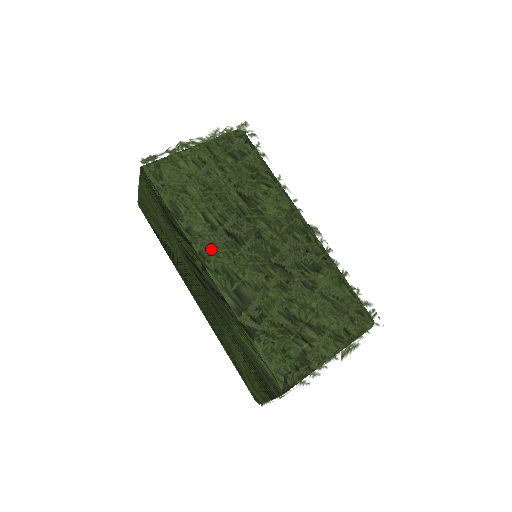
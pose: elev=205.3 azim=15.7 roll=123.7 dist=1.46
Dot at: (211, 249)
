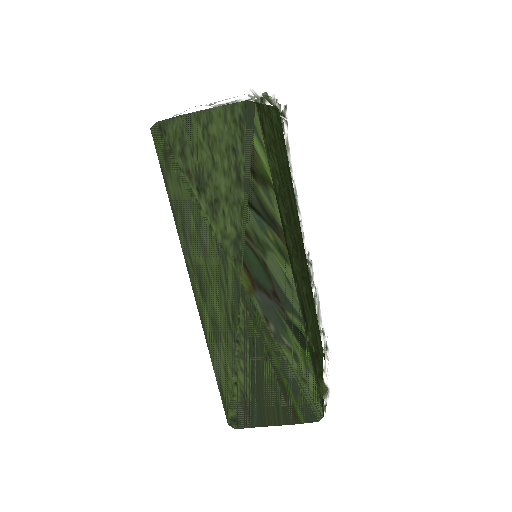
Dot at: (291, 248)
